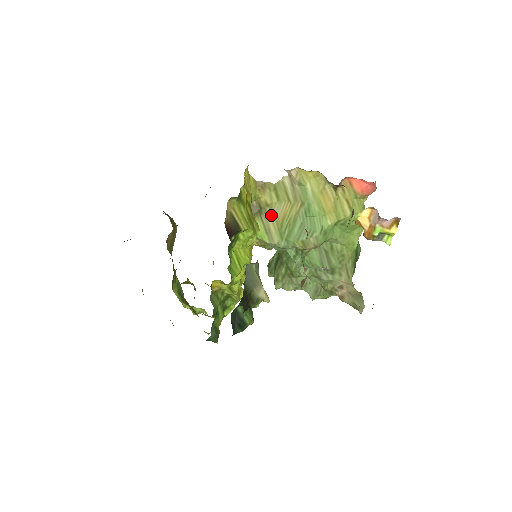
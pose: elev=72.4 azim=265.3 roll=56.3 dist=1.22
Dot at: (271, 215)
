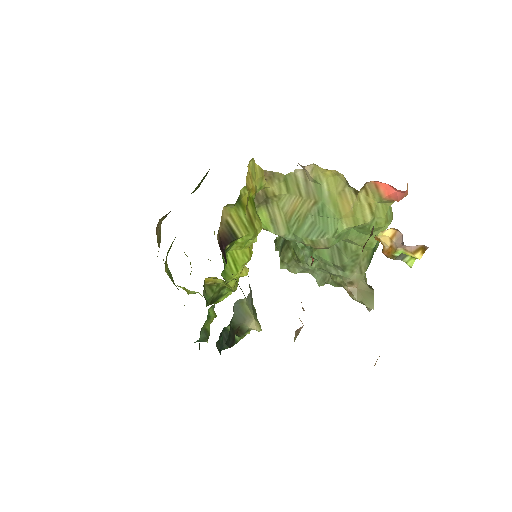
Dot at: (279, 206)
